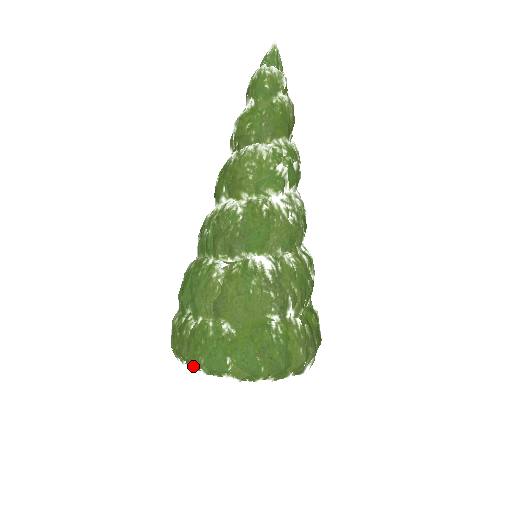
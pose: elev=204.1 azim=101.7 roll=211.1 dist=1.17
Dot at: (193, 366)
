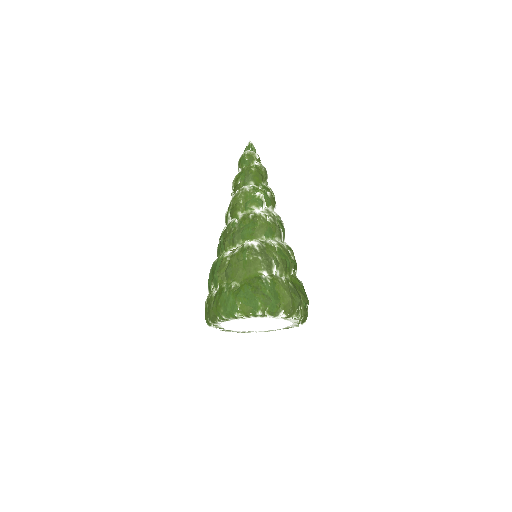
Dot at: (217, 316)
